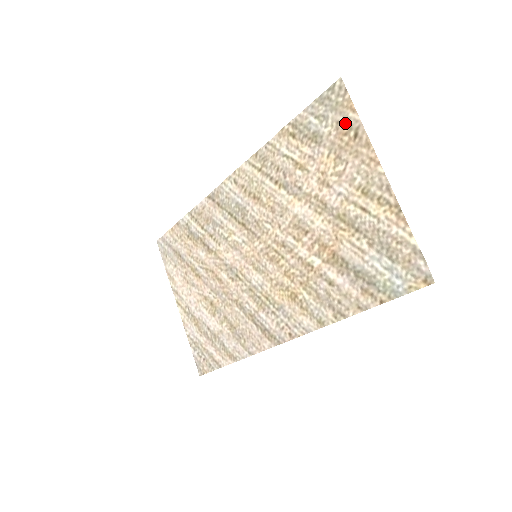
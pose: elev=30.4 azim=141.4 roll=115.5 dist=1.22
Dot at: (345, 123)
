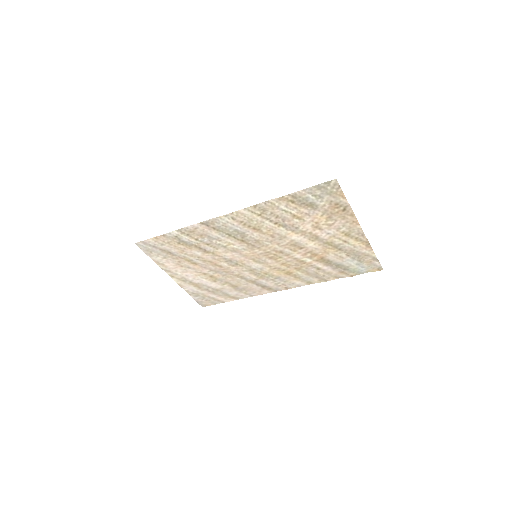
Dot at: (337, 203)
